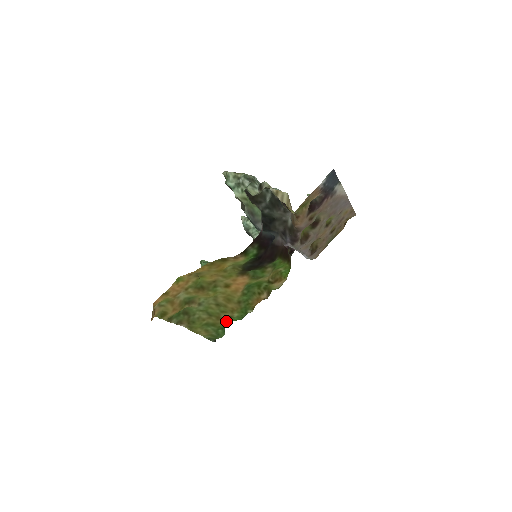
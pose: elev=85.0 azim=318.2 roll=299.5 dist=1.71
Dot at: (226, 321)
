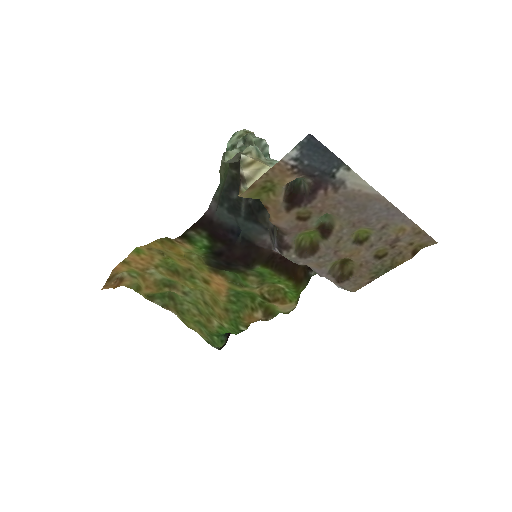
Dot at: (218, 328)
